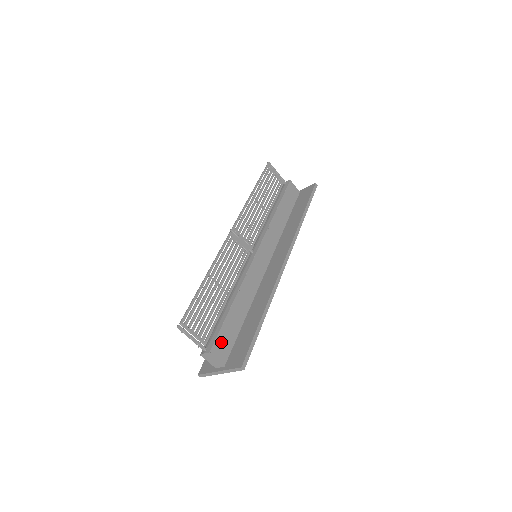
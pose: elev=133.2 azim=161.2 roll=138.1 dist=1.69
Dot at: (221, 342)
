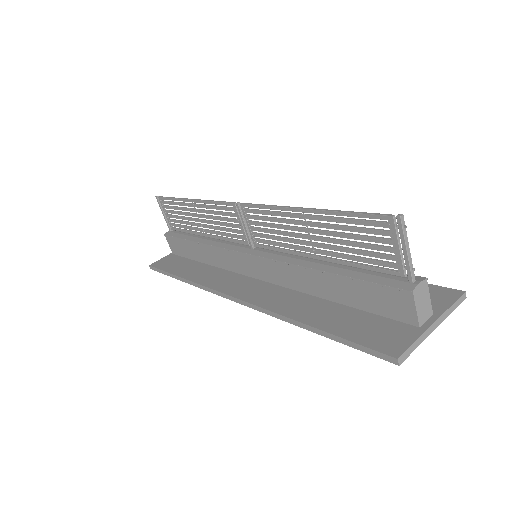
Dot at: occluded
